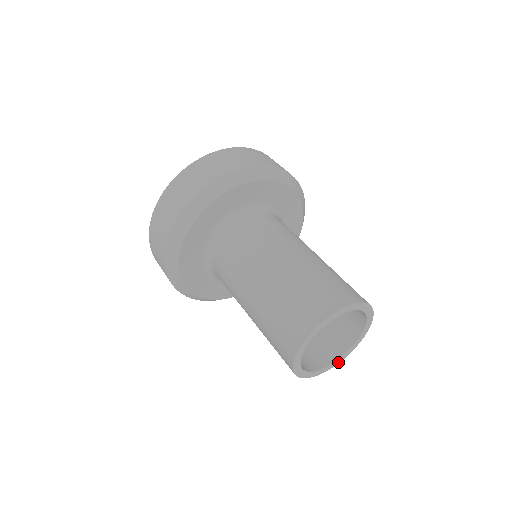
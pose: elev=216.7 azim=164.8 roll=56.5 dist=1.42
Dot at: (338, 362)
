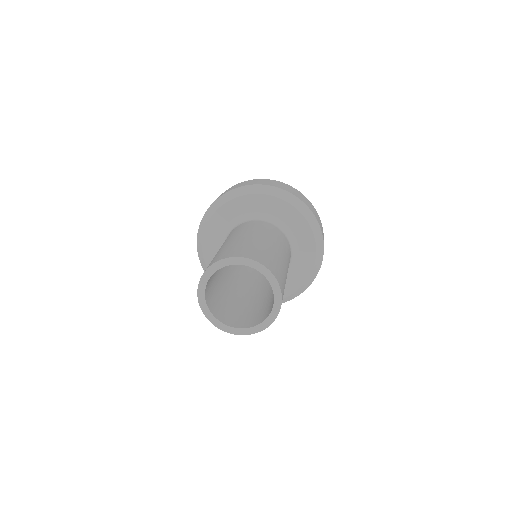
Dot at: (276, 314)
